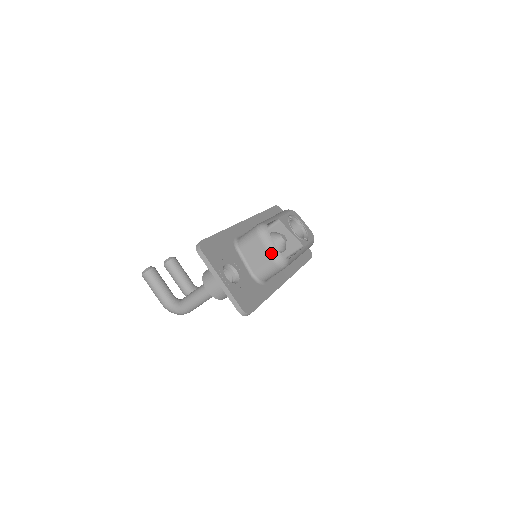
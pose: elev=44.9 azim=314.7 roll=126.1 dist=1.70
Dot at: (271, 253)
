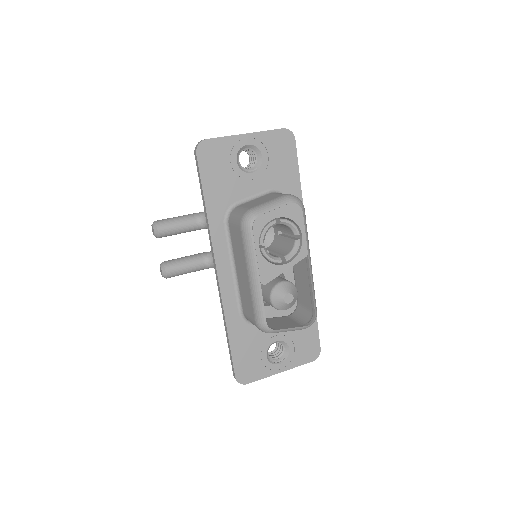
Dot at: occluded
